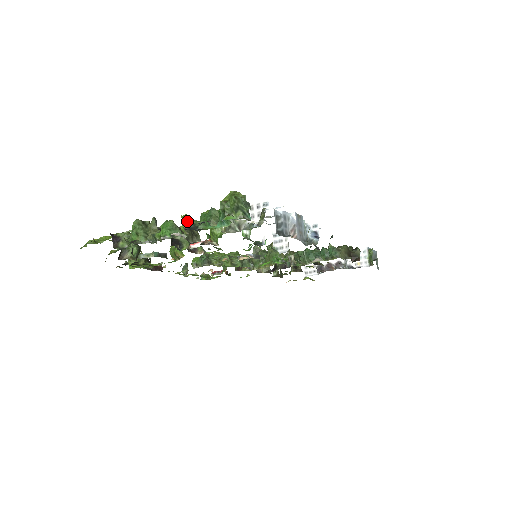
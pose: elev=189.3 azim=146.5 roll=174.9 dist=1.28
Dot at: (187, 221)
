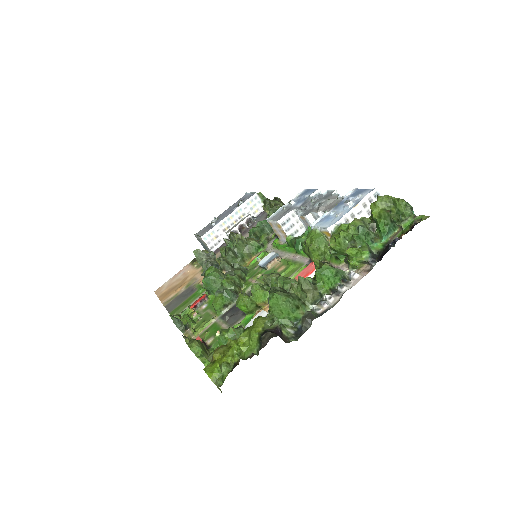
Dot at: (361, 253)
